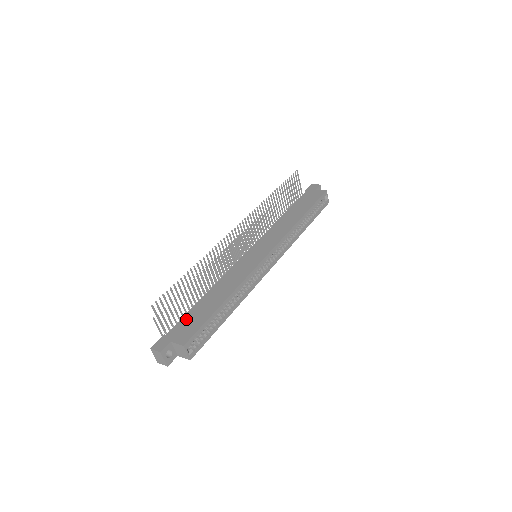
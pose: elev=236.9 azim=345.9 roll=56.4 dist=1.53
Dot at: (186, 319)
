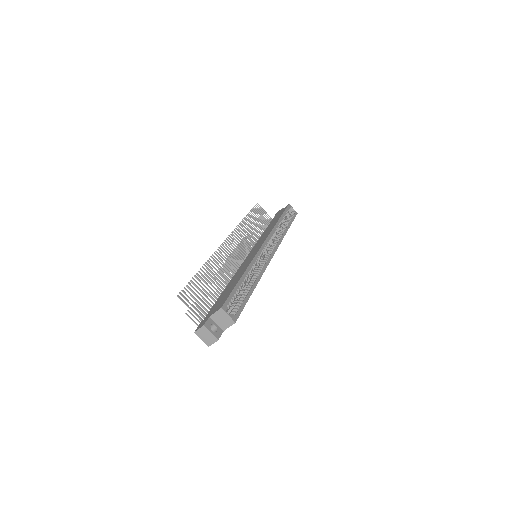
Dot at: (216, 303)
